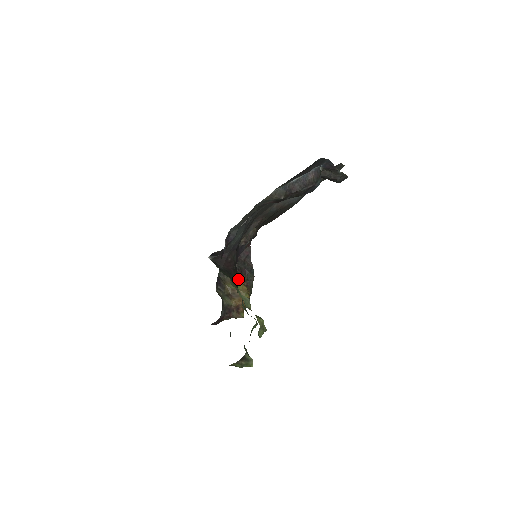
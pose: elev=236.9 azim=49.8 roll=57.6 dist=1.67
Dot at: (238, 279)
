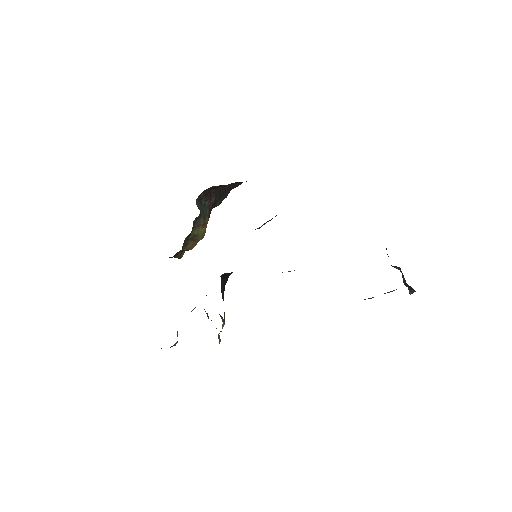
Dot at: (206, 222)
